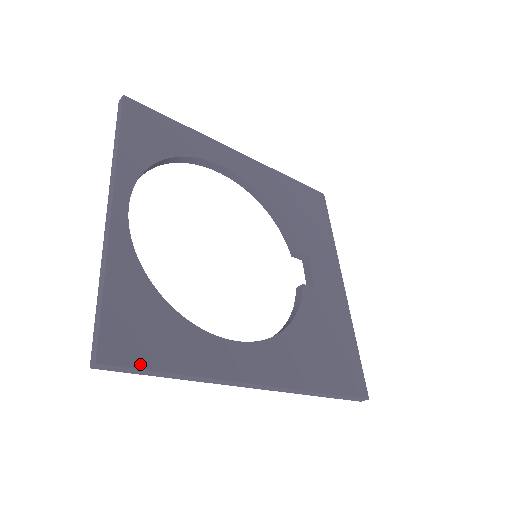
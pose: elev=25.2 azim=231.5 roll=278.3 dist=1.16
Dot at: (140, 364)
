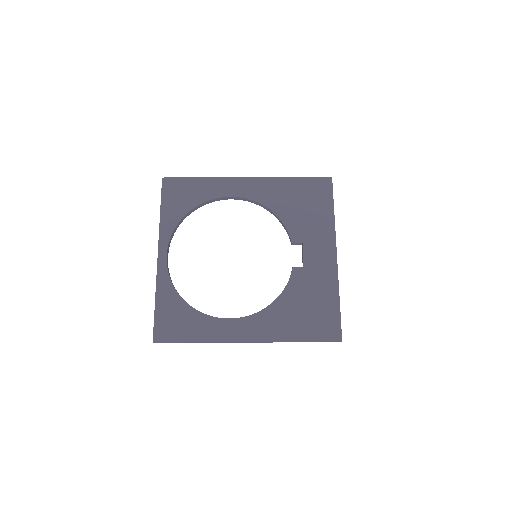
Dot at: (174, 340)
